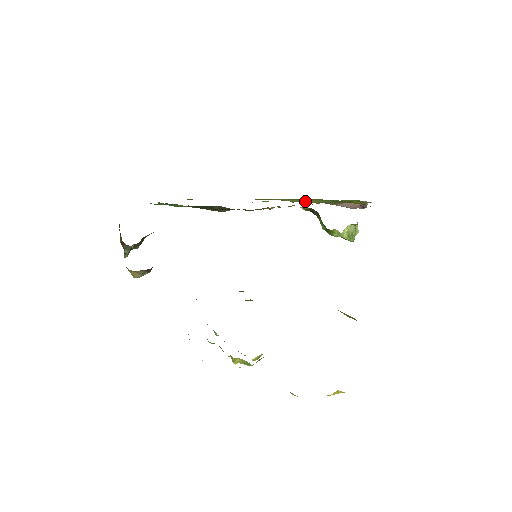
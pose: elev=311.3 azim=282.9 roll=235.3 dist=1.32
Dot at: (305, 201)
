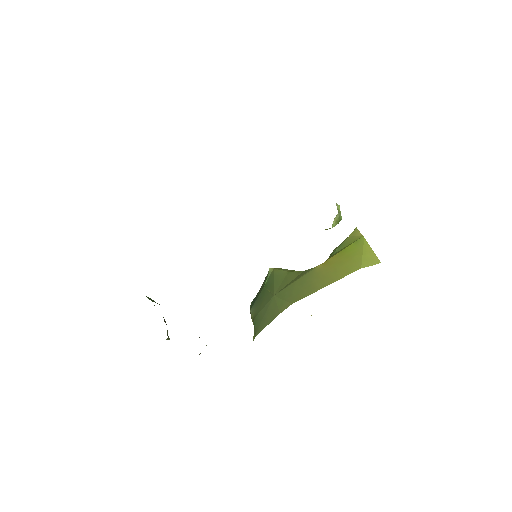
Dot at: occluded
